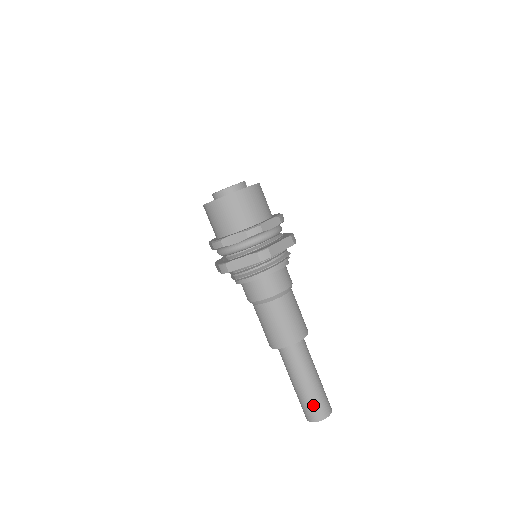
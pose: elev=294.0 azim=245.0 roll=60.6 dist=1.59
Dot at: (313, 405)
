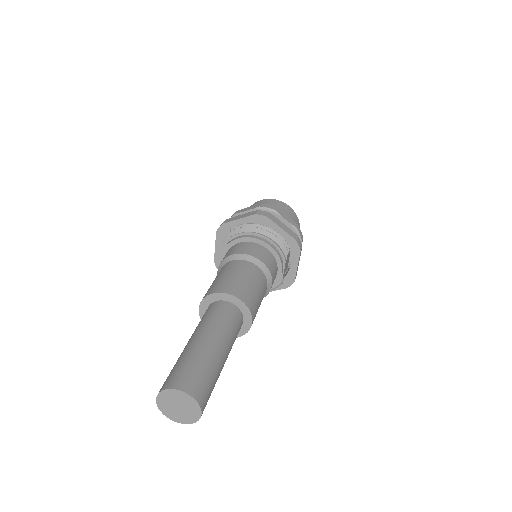
Dot at: (184, 366)
